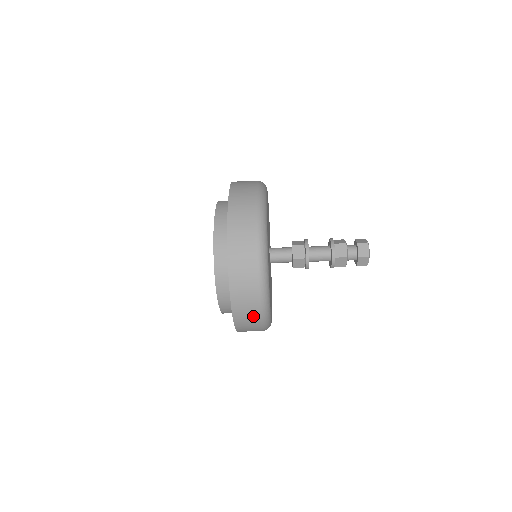
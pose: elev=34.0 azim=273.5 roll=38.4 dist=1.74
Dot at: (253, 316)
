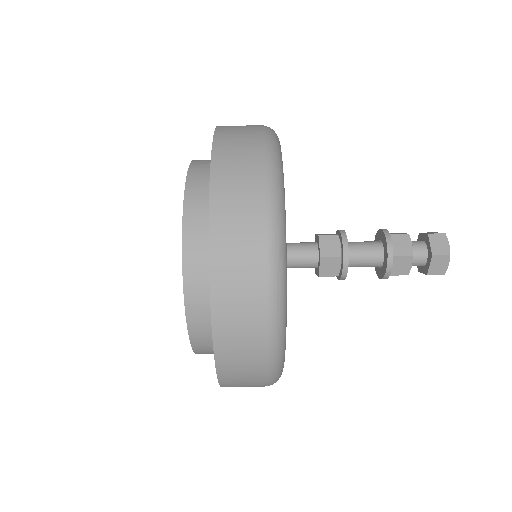
Dot at: (253, 346)
